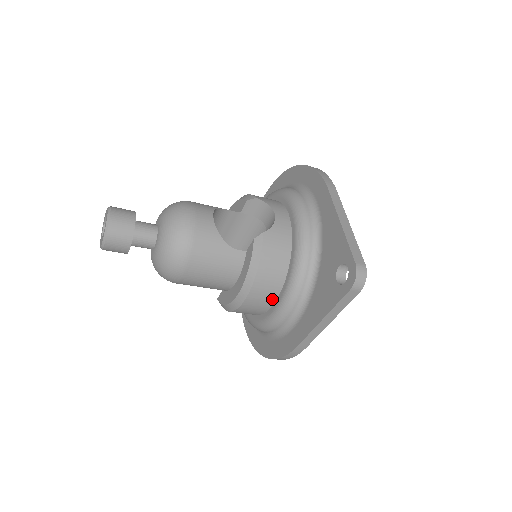
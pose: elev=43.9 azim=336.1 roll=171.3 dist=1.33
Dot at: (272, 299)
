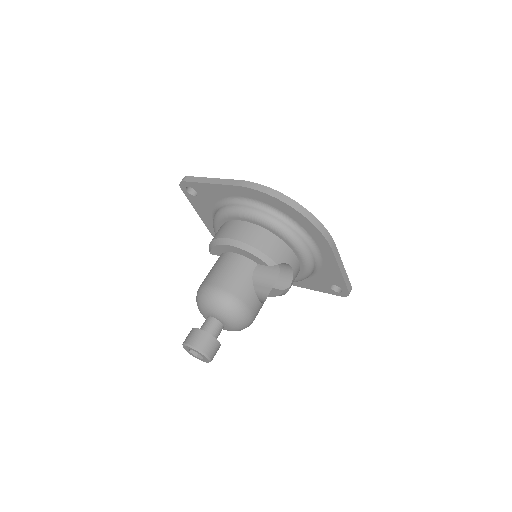
Dot at: occluded
